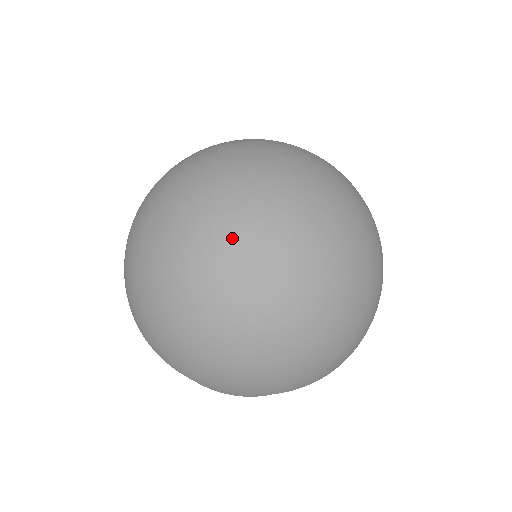
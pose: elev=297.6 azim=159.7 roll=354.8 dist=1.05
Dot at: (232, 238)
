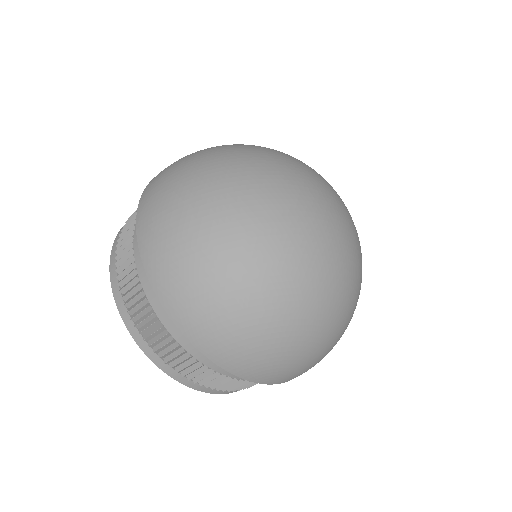
Dot at: (311, 218)
